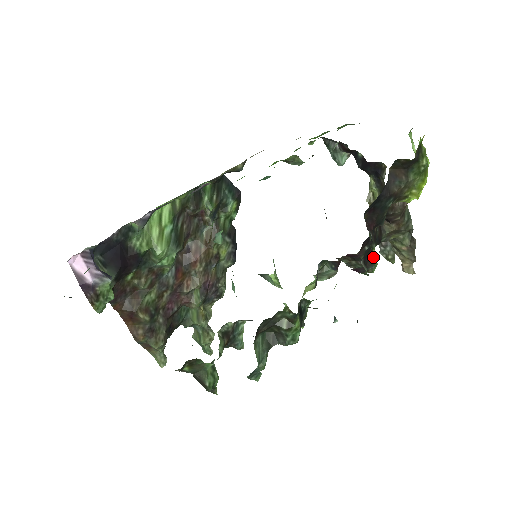
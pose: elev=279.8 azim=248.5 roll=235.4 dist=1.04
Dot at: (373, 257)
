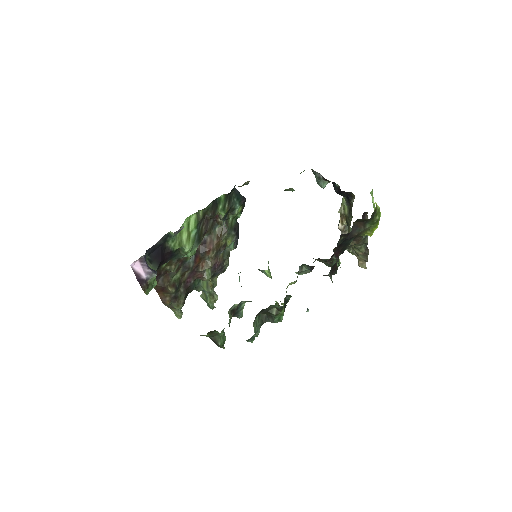
Dot at: (337, 268)
